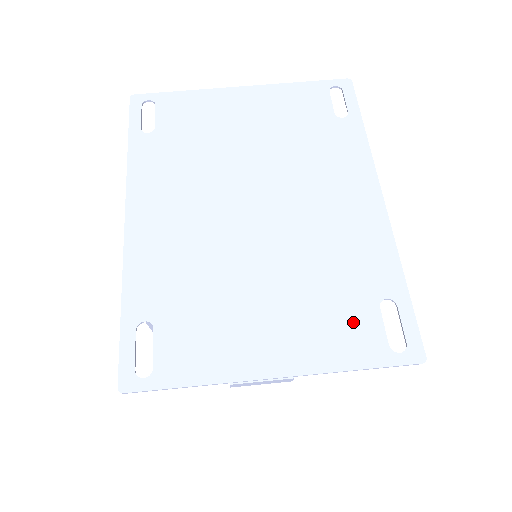
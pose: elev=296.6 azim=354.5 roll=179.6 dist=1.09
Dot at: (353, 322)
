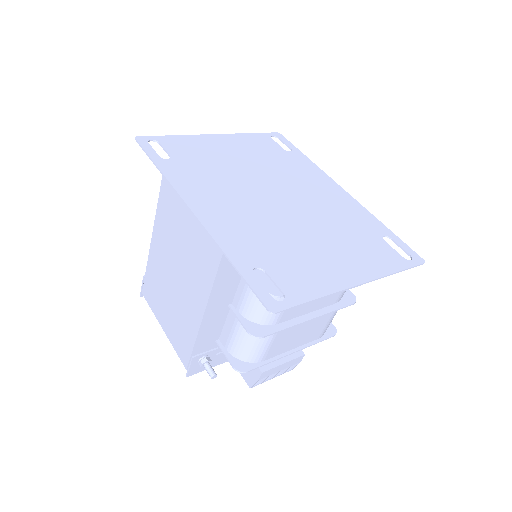
Dot at: (377, 249)
